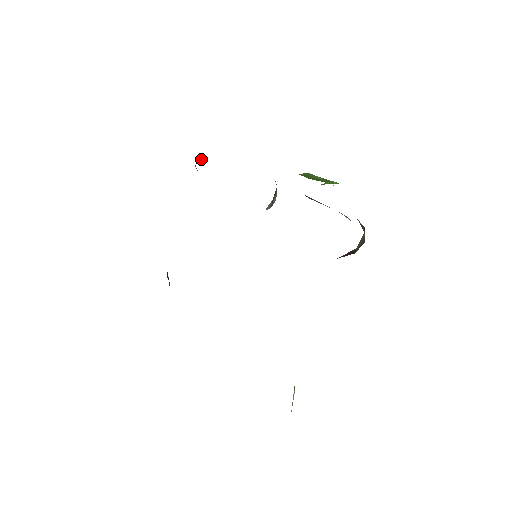
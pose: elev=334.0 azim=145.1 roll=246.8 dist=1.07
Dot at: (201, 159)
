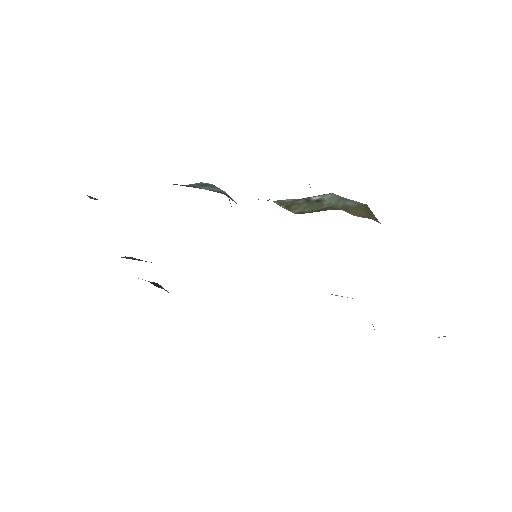
Dot at: occluded
